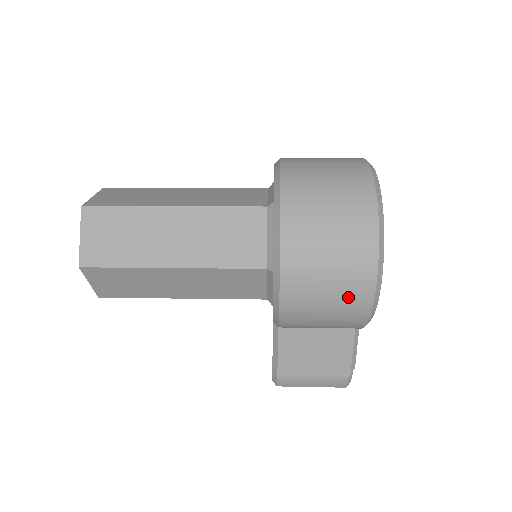
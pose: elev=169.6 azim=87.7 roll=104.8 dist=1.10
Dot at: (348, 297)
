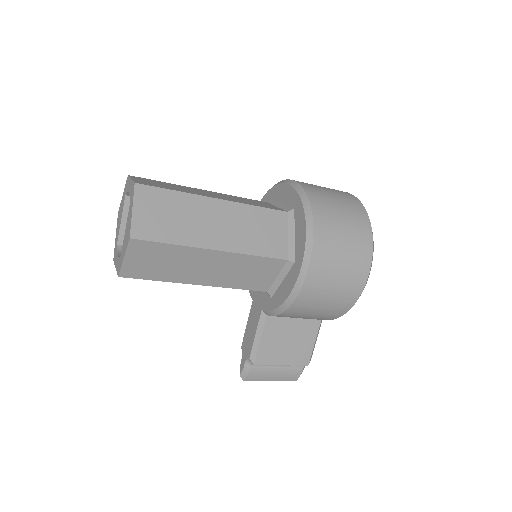
Dot at: (349, 285)
